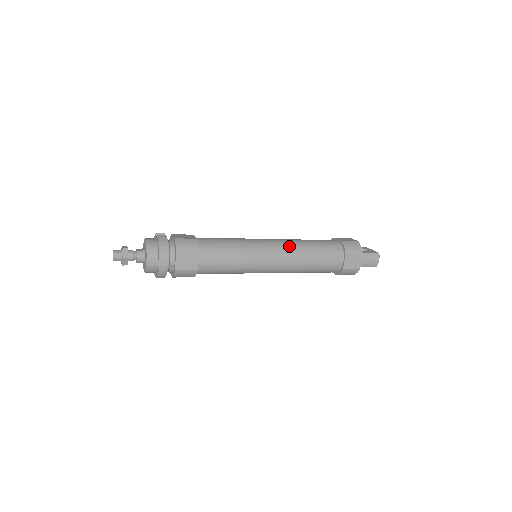
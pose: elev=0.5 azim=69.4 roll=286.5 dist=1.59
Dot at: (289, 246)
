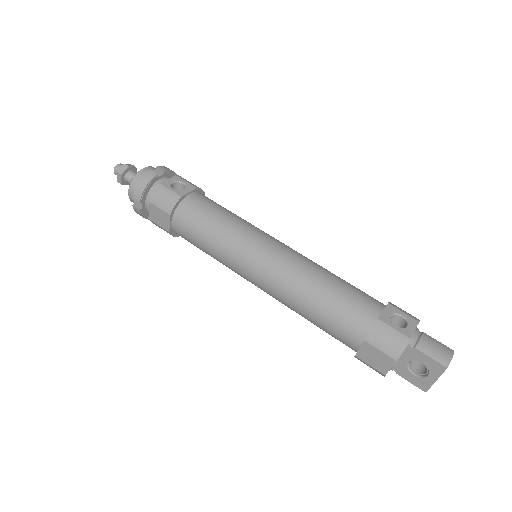
Dot at: occluded
